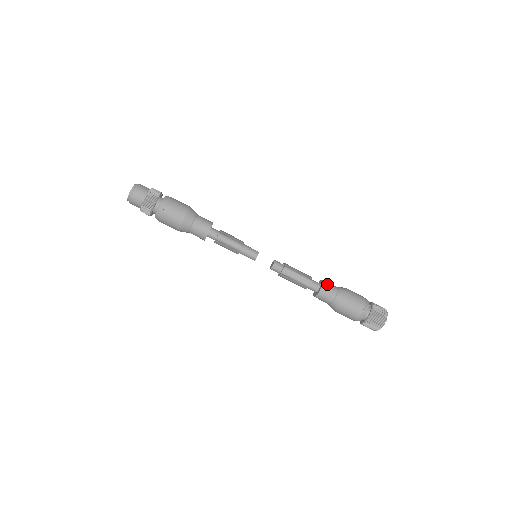
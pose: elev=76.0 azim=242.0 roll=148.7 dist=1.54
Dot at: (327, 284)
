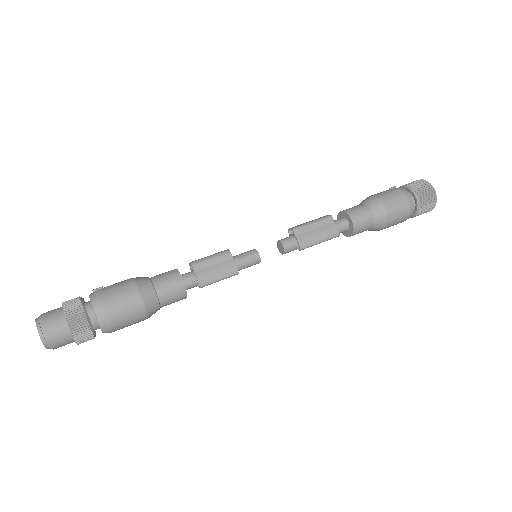
Dot at: occluded
